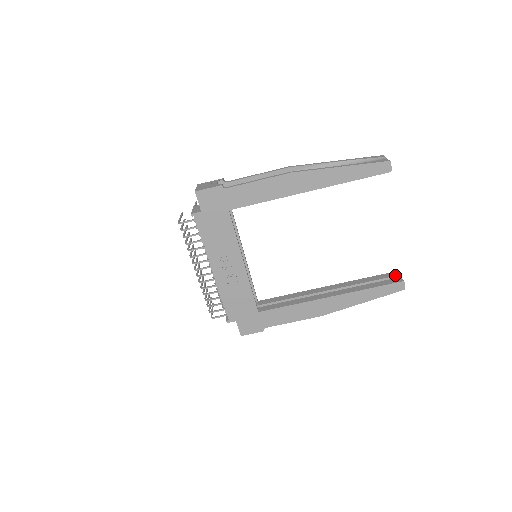
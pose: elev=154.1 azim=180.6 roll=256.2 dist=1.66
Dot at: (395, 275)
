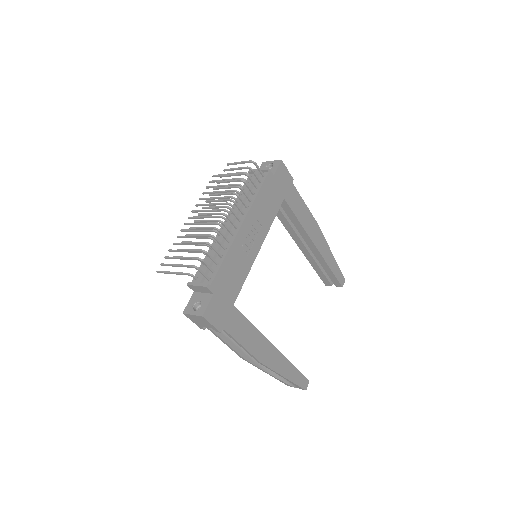
Dot at: occluded
